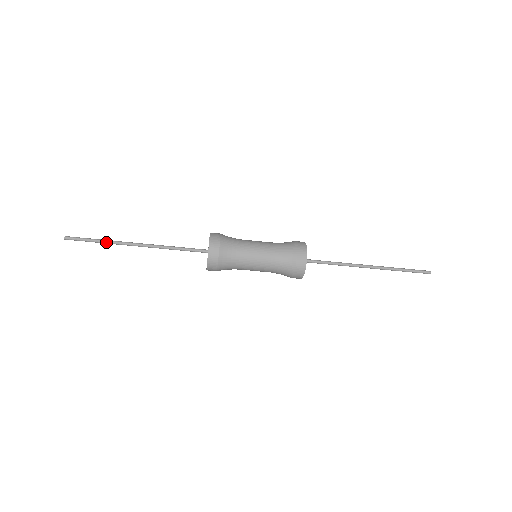
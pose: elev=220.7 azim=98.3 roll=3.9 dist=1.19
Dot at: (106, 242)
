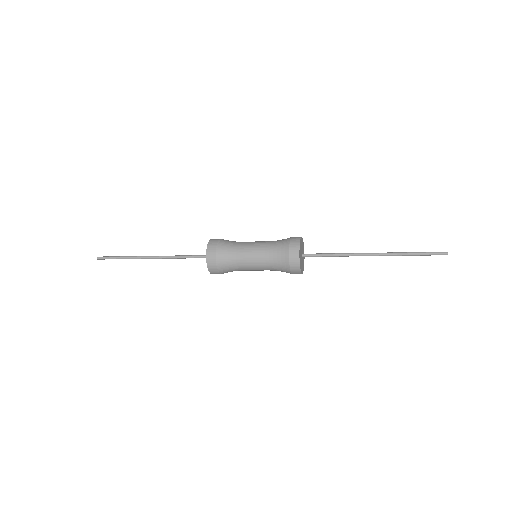
Dot at: (128, 257)
